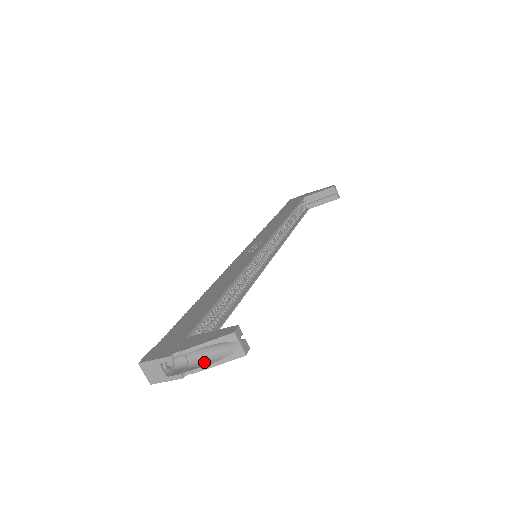
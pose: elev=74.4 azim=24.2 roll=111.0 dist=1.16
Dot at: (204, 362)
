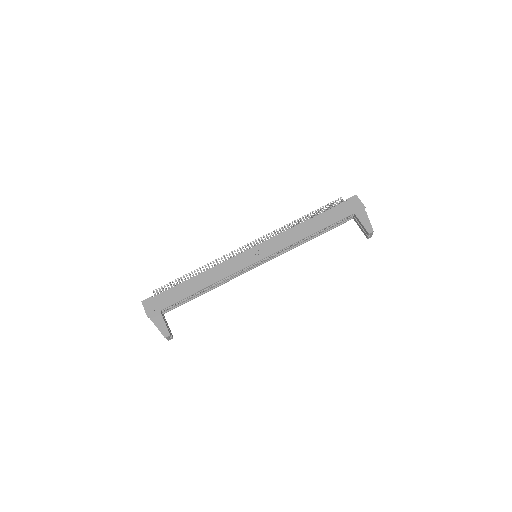
Dot at: occluded
